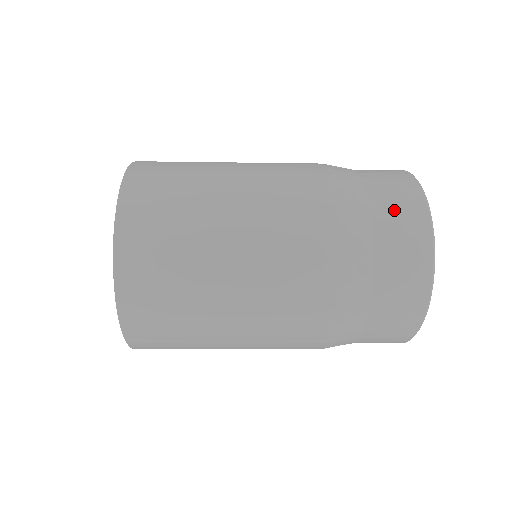
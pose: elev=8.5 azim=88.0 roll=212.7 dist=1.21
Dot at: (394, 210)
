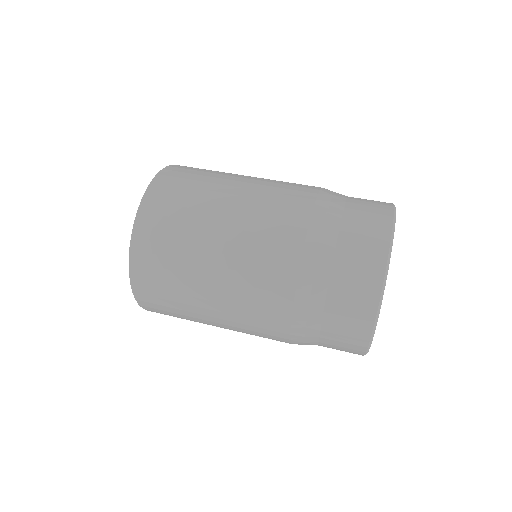
Dot at: (360, 230)
